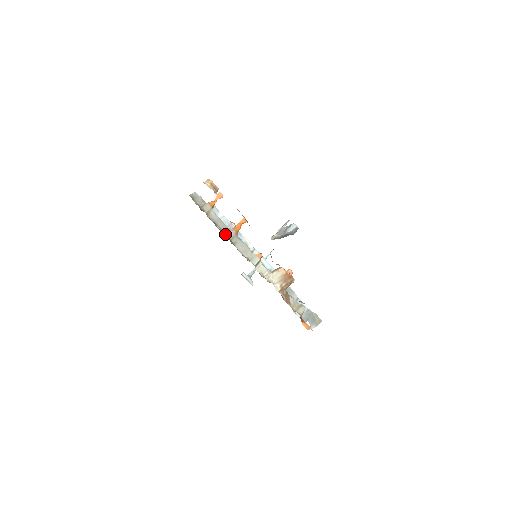
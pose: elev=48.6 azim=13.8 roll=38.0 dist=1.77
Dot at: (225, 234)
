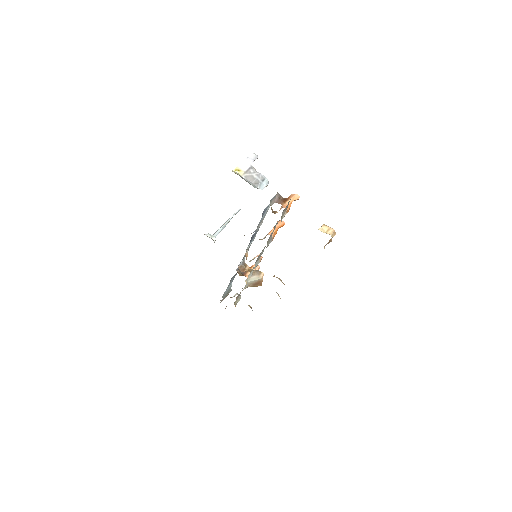
Dot at: (267, 245)
